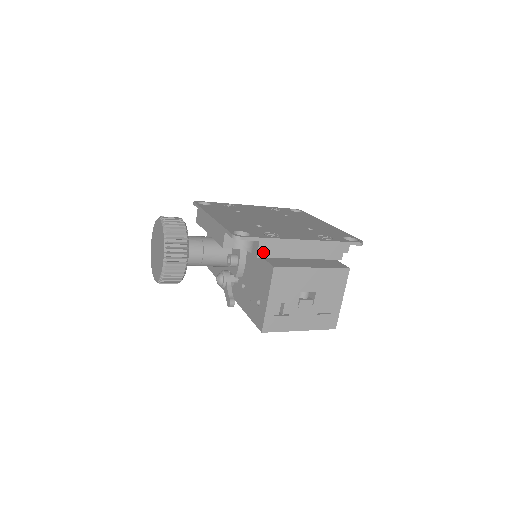
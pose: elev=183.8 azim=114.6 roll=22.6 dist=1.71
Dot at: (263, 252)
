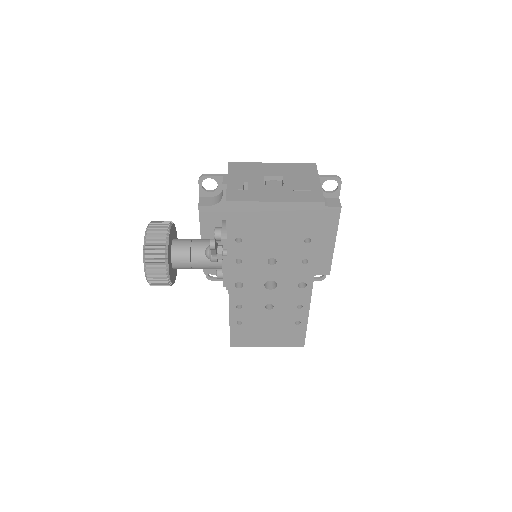
Dot at: occluded
